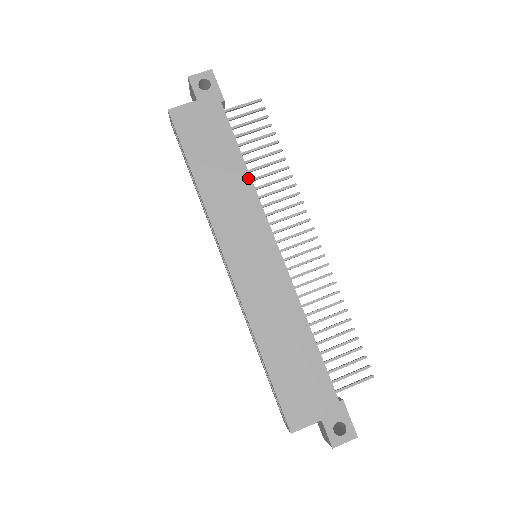
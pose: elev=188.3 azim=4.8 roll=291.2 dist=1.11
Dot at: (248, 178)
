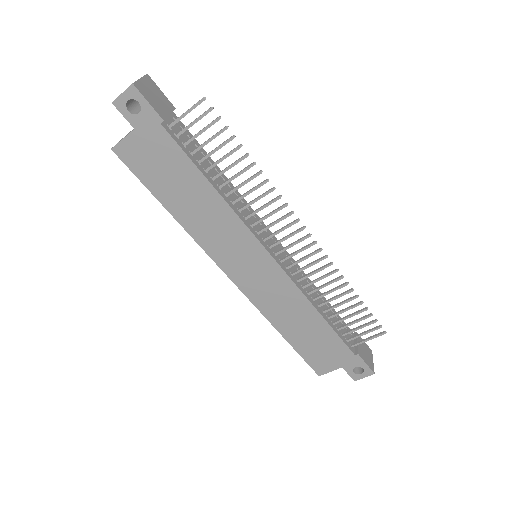
Dot at: (221, 200)
